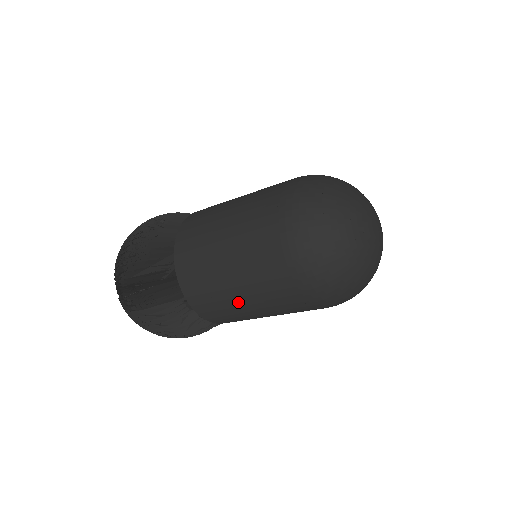
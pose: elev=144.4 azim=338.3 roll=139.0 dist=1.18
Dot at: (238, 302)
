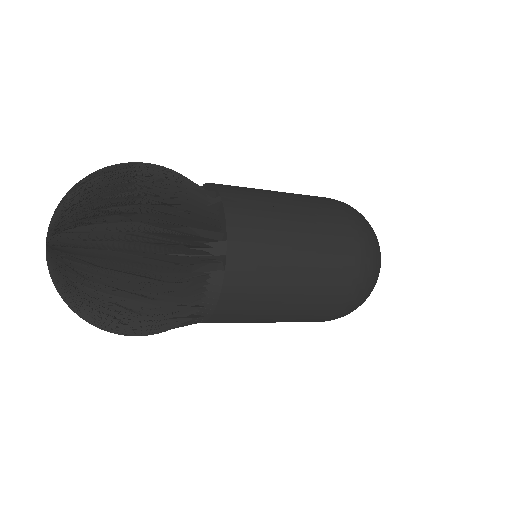
Dot at: (290, 258)
